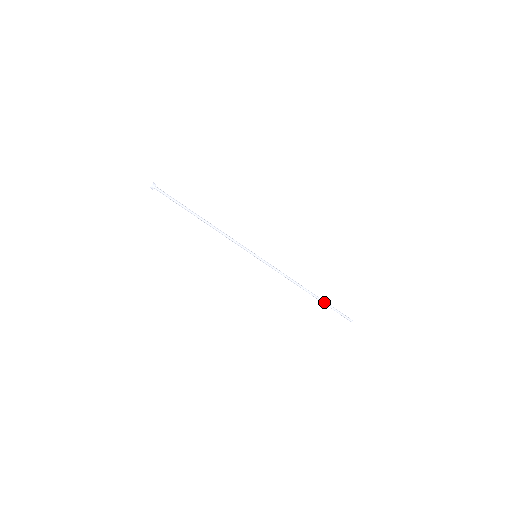
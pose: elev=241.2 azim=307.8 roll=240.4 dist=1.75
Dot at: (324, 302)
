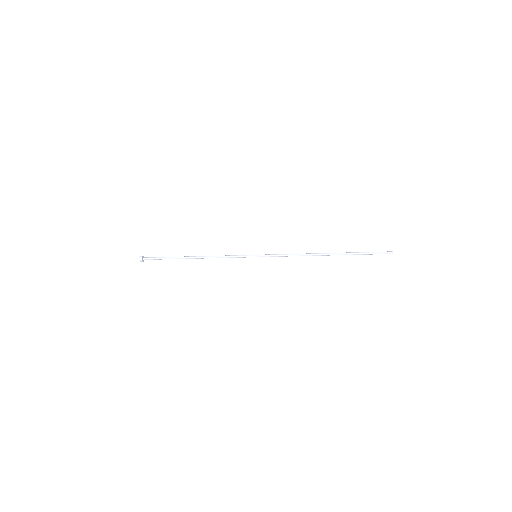
Dot at: (349, 254)
